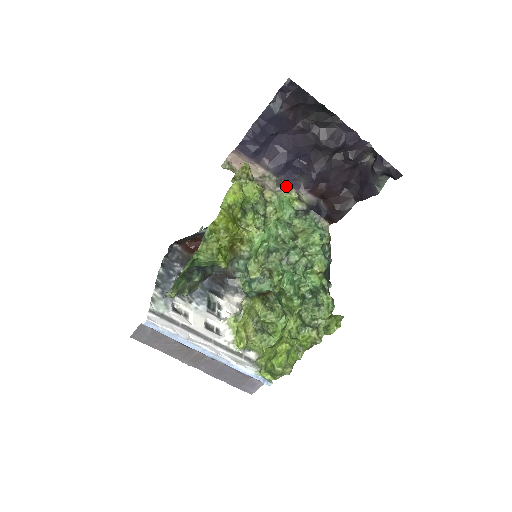
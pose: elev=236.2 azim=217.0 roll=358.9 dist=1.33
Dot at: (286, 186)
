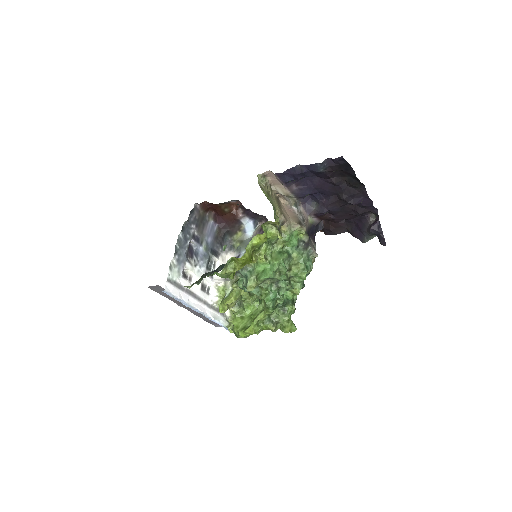
Dot at: (300, 226)
